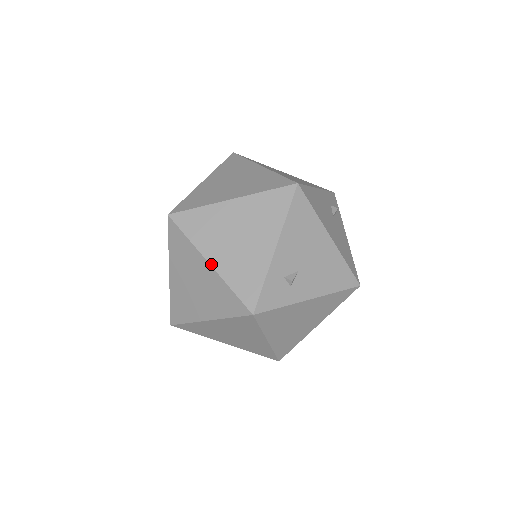
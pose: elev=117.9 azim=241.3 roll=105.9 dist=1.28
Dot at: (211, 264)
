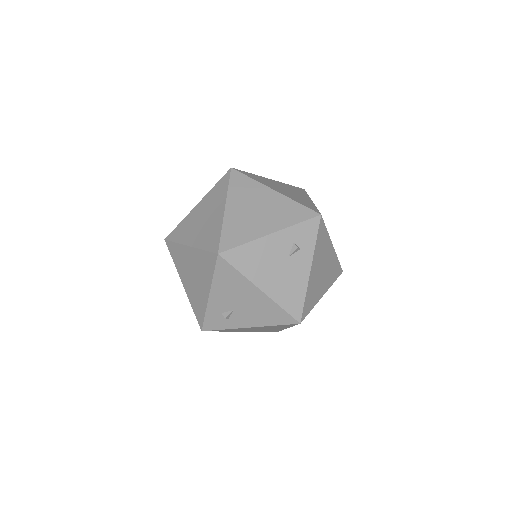
Dot at: (184, 286)
